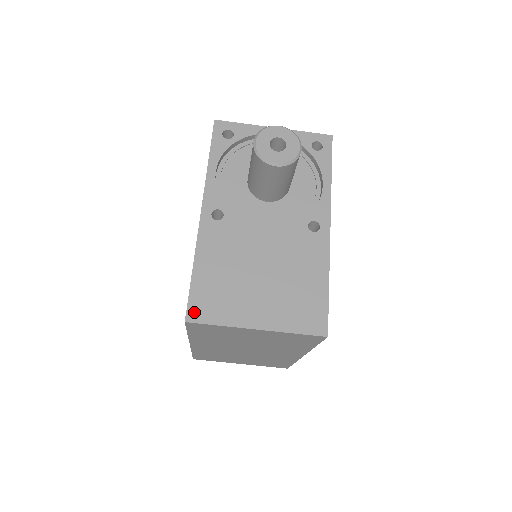
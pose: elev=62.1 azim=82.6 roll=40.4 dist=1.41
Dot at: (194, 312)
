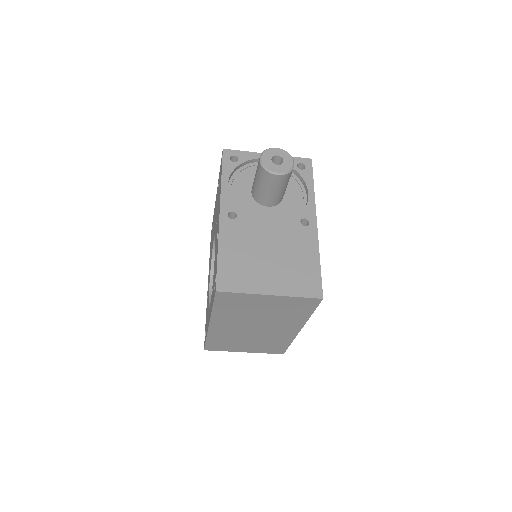
Dot at: (222, 284)
